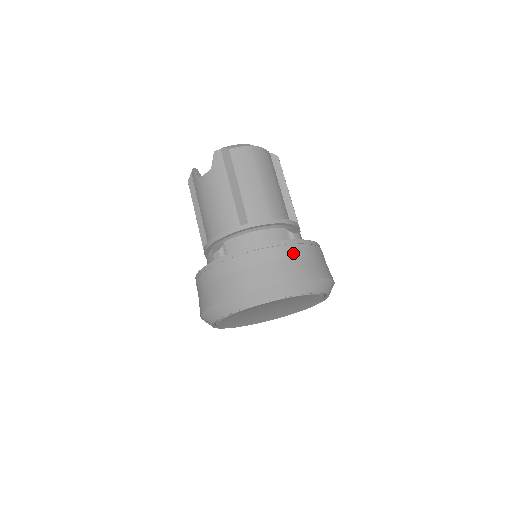
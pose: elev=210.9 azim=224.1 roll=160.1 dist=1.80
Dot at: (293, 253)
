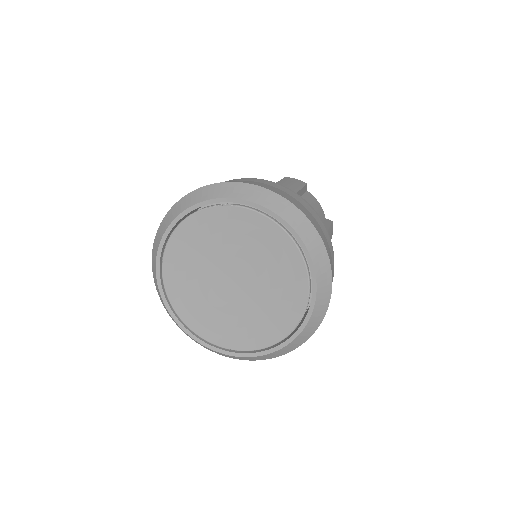
Dot at: (291, 194)
